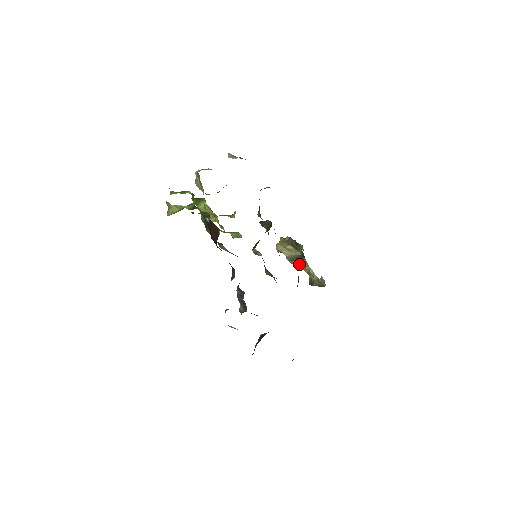
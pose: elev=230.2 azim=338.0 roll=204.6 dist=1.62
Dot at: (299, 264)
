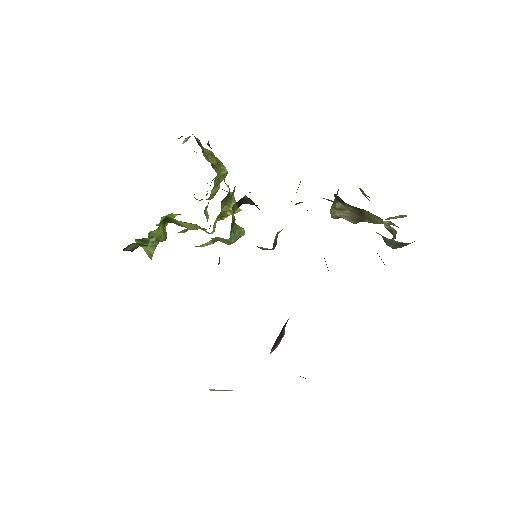
Dot at: (372, 221)
